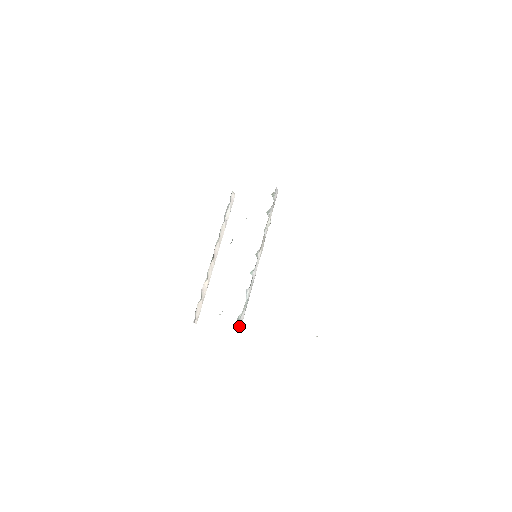
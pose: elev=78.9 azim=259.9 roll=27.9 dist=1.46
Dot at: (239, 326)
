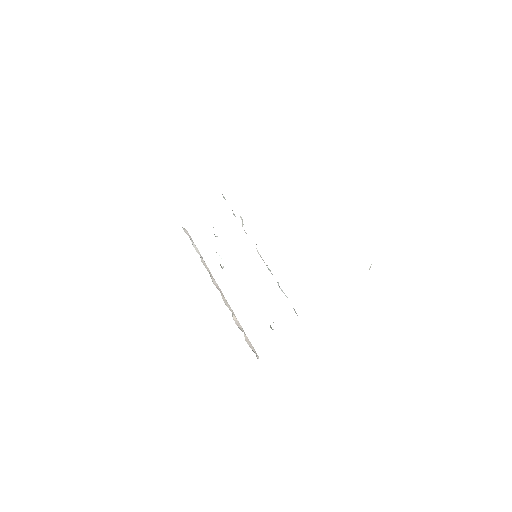
Dot at: occluded
